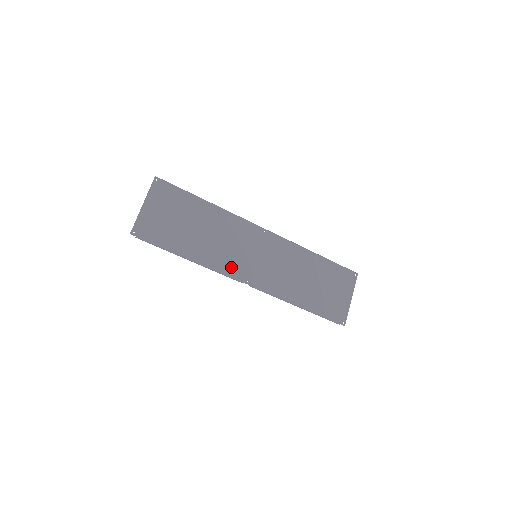
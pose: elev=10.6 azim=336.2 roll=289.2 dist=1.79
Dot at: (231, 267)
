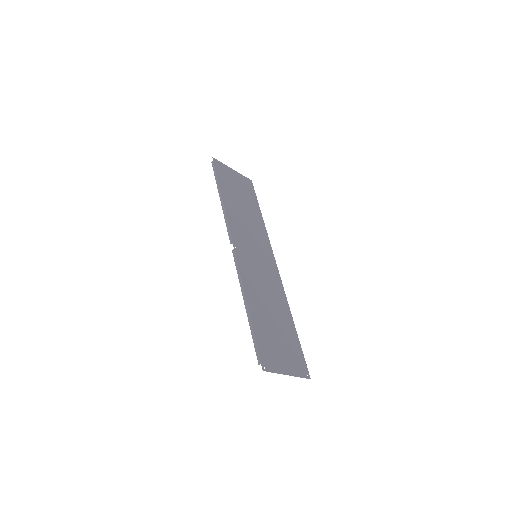
Dot at: (236, 232)
